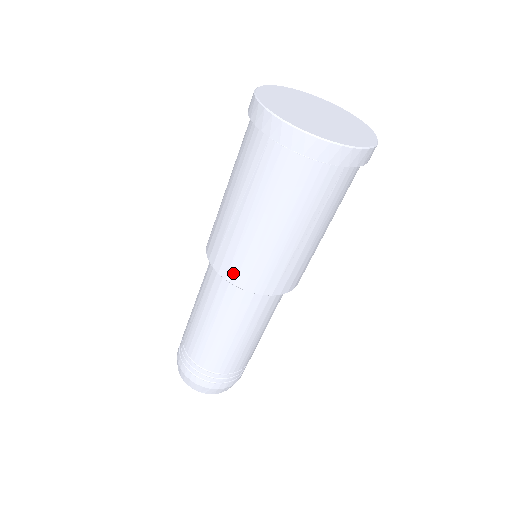
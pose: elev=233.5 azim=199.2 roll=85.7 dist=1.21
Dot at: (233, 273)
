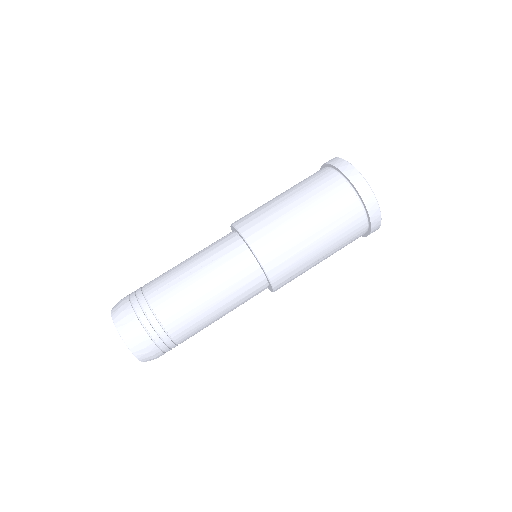
Dot at: (269, 257)
